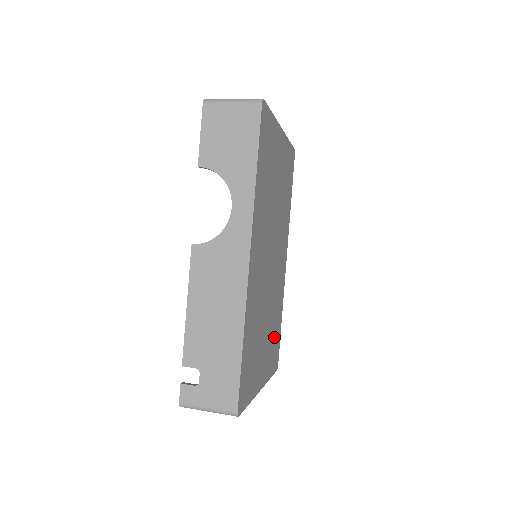
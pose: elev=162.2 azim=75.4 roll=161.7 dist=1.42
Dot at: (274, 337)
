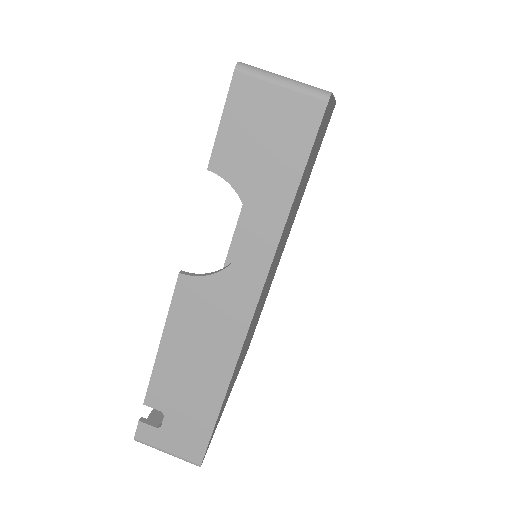
Dot at: occluded
